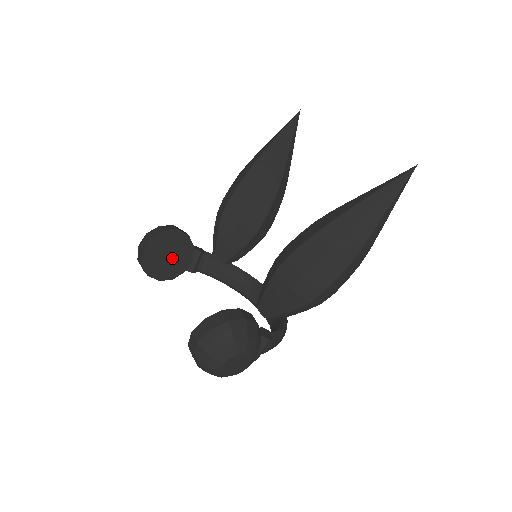
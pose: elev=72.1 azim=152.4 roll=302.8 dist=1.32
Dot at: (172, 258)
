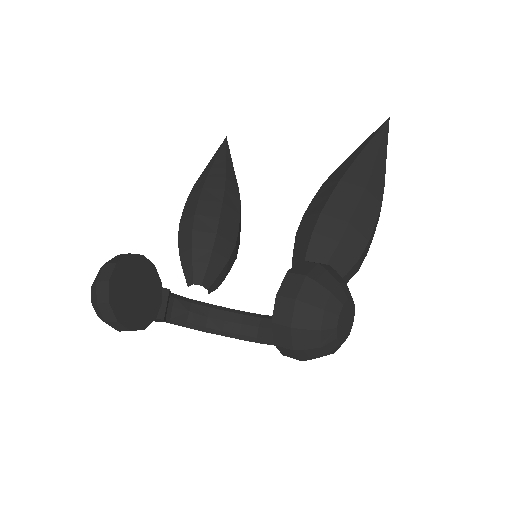
Dot at: (141, 296)
